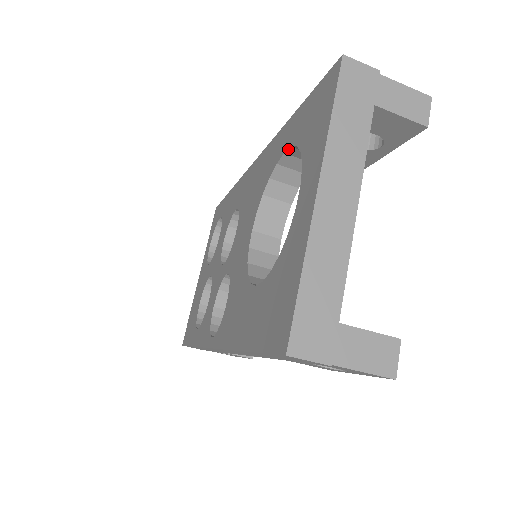
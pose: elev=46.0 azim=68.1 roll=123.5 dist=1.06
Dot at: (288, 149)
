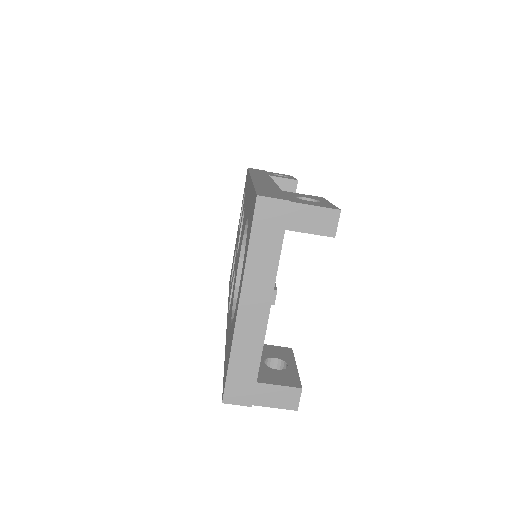
Dot at: occluded
